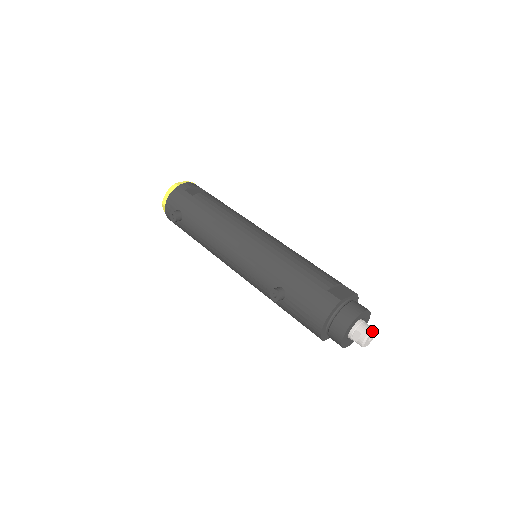
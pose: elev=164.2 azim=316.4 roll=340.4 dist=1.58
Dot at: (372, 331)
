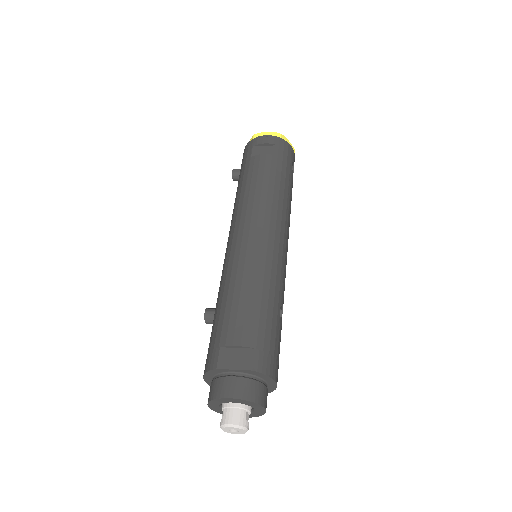
Dot at: (230, 425)
